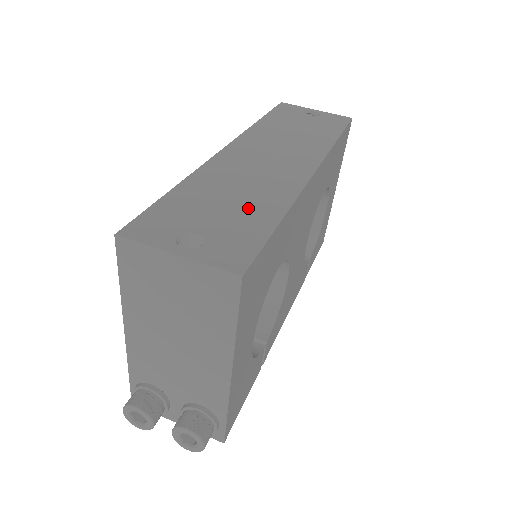
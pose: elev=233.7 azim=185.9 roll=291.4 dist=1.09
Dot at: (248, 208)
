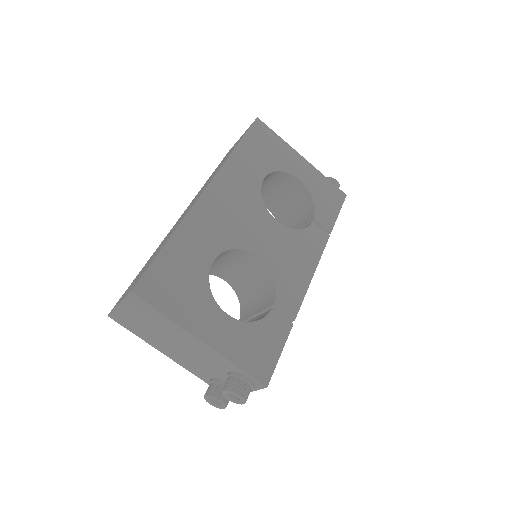
Dot at: (159, 249)
